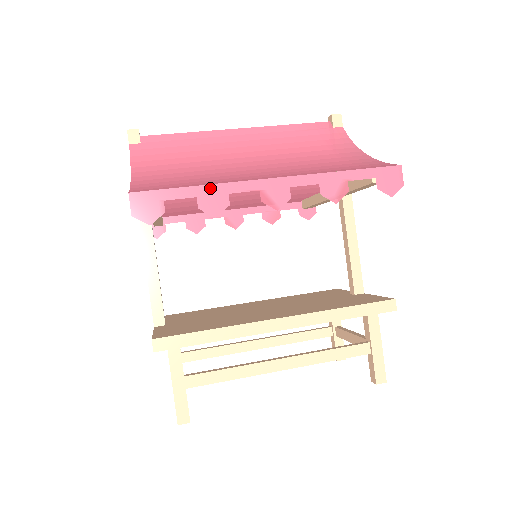
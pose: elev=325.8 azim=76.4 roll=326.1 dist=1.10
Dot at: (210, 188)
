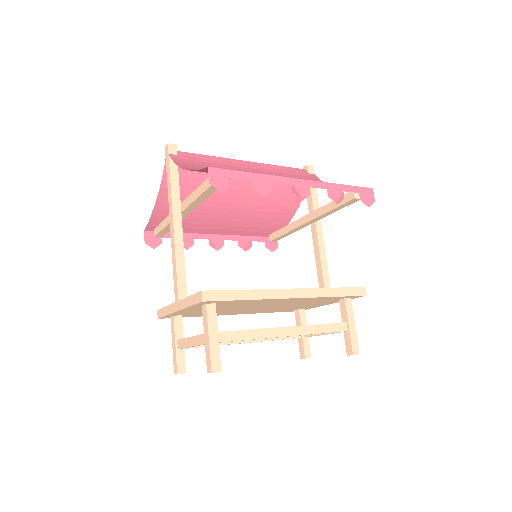
Dot at: (261, 176)
